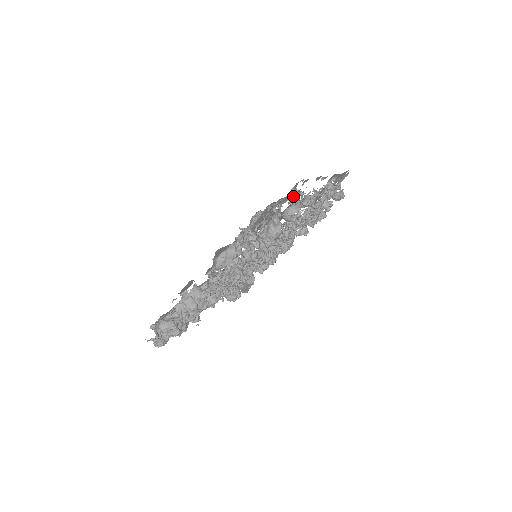
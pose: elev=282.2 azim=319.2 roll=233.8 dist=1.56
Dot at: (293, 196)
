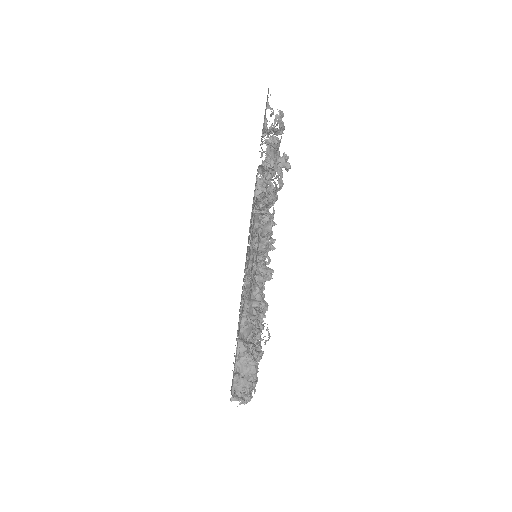
Dot at: (257, 219)
